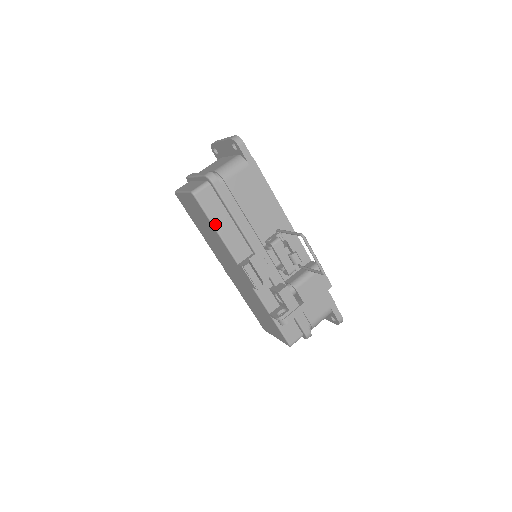
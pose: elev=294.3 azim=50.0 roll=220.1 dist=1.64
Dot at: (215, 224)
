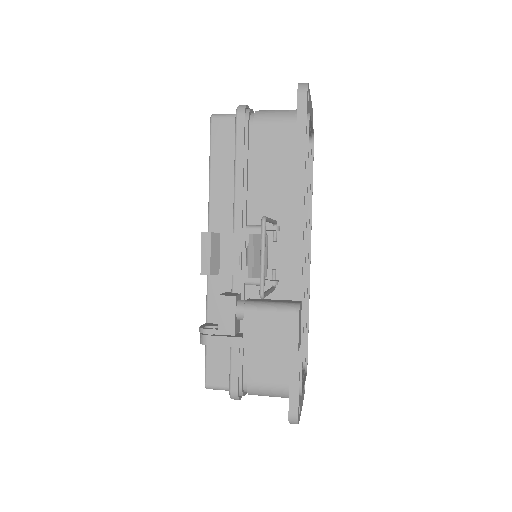
Dot at: (212, 166)
